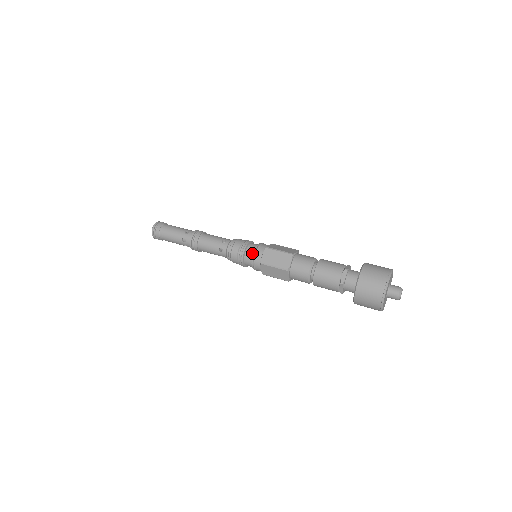
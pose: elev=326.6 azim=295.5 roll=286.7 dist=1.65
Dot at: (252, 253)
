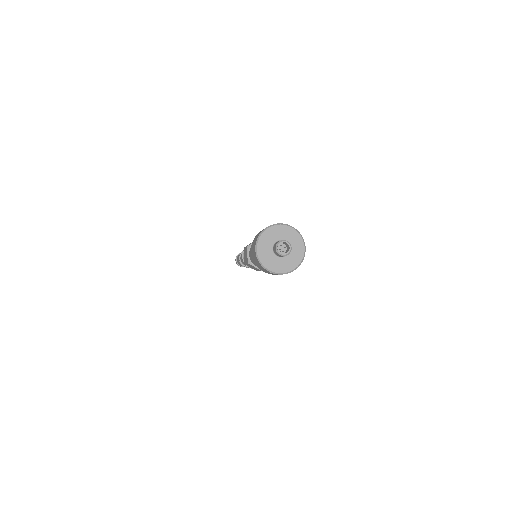
Dot at: occluded
